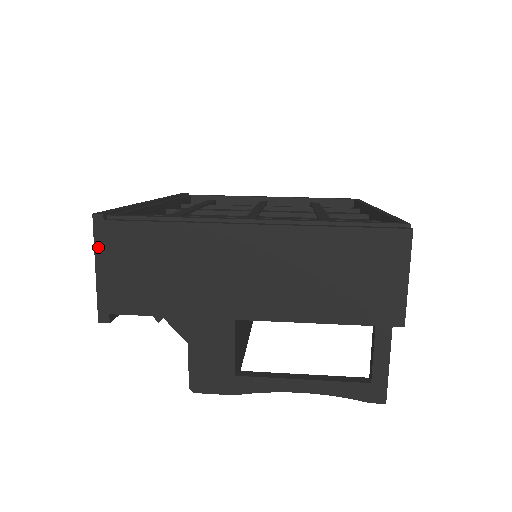
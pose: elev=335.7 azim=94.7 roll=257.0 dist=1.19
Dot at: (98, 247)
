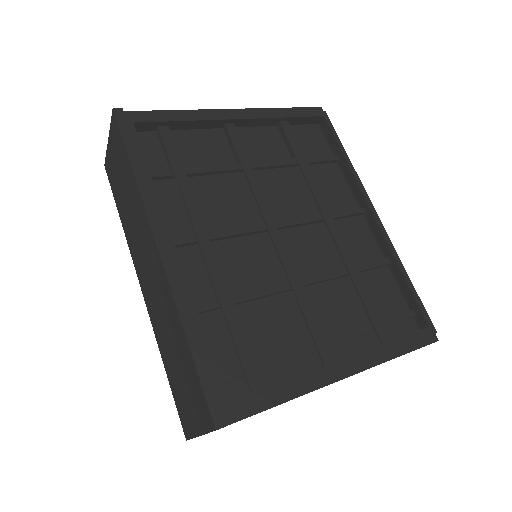
Dot at: occluded
